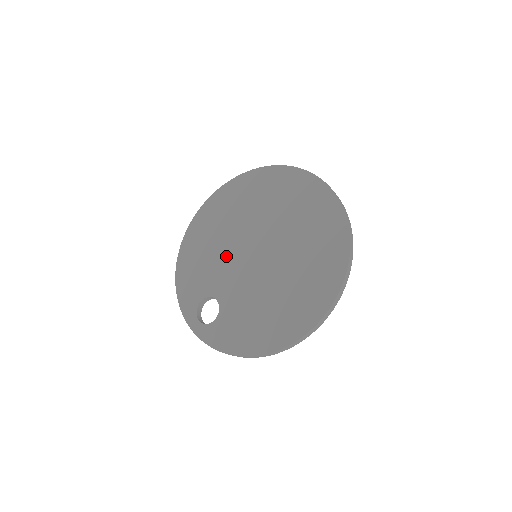
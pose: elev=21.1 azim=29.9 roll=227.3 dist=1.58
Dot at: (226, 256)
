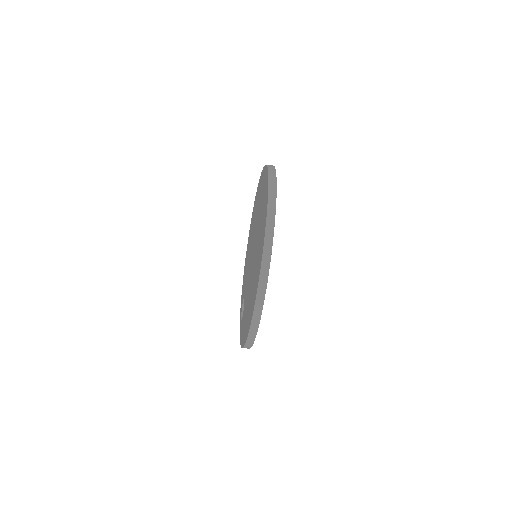
Dot at: (249, 260)
